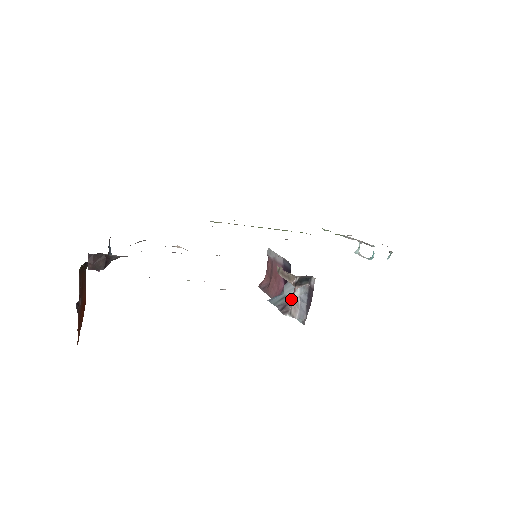
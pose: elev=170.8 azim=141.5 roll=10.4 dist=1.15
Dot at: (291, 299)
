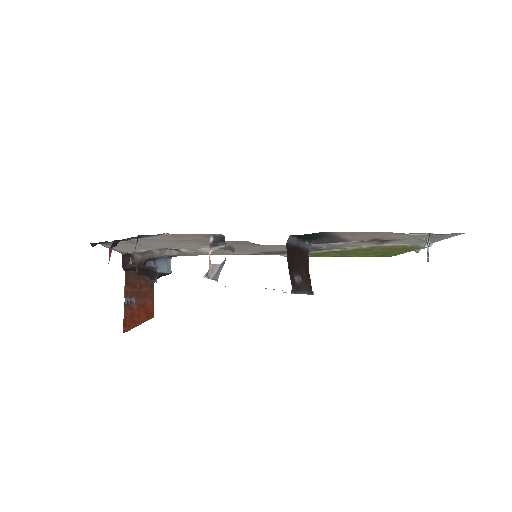
Dot at: occluded
